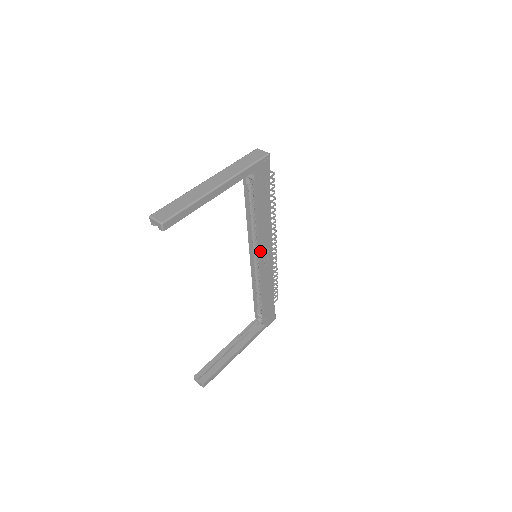
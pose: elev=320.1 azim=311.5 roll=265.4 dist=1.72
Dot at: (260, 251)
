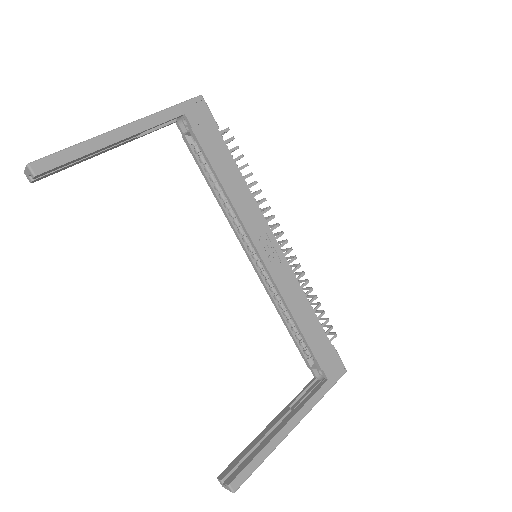
Dot at: (252, 240)
